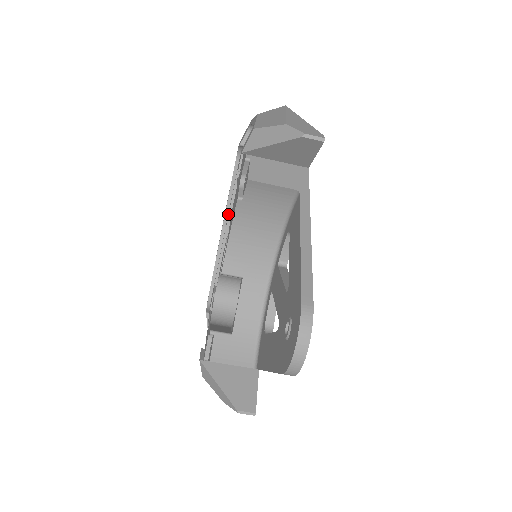
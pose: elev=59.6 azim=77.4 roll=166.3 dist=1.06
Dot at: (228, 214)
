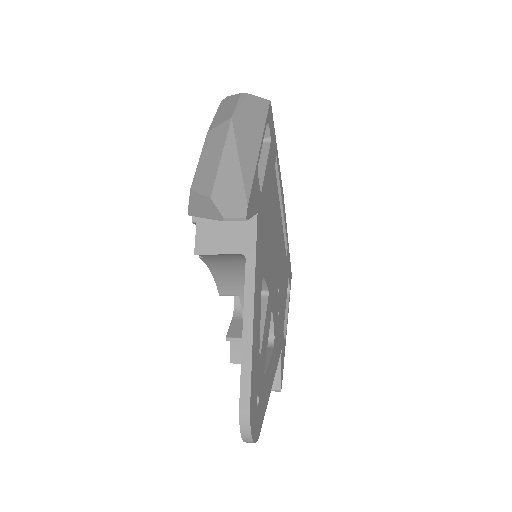
Dot at: occluded
